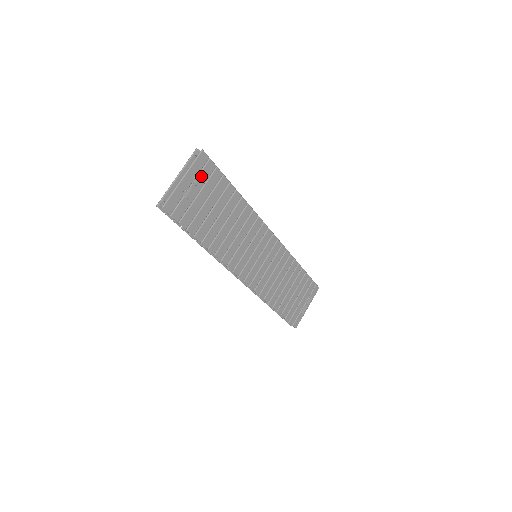
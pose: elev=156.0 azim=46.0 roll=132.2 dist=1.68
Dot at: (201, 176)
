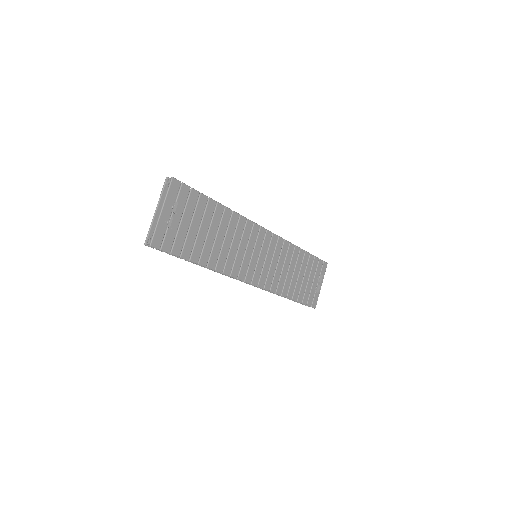
Dot at: (178, 203)
